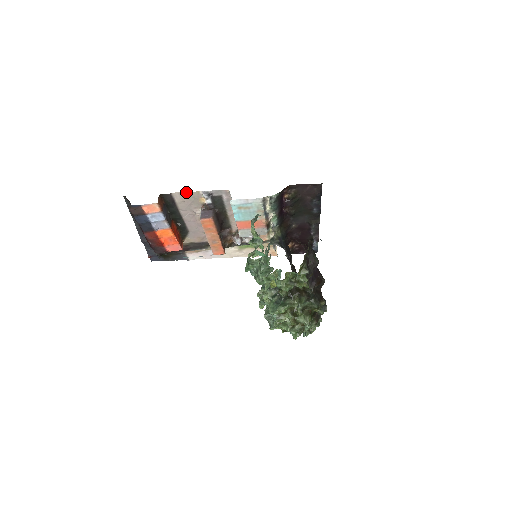
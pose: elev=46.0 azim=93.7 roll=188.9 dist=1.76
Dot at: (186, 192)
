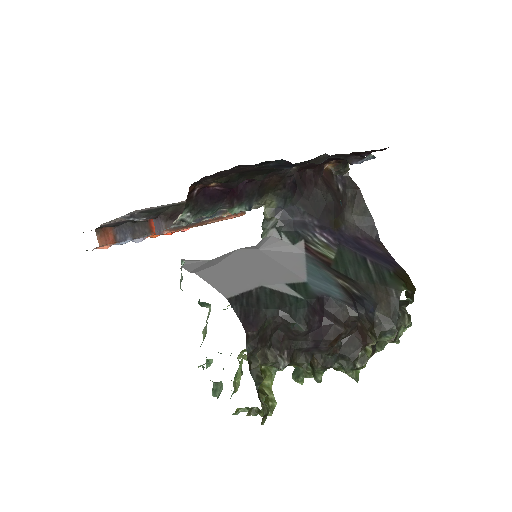
Dot at: (109, 221)
